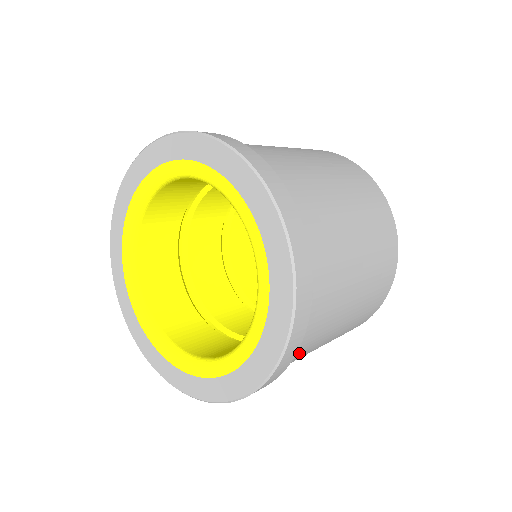
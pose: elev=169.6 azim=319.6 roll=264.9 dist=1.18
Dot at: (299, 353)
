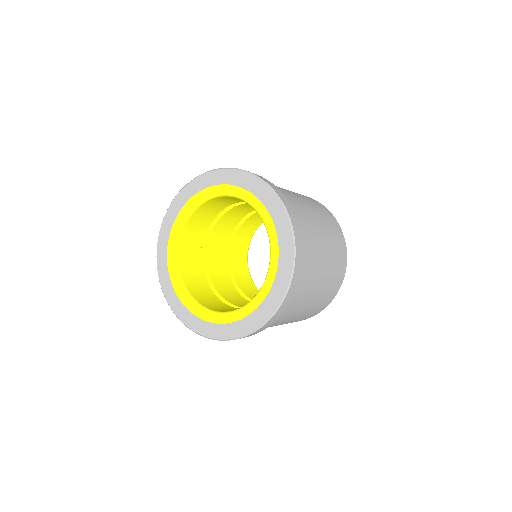
Dot at: occluded
